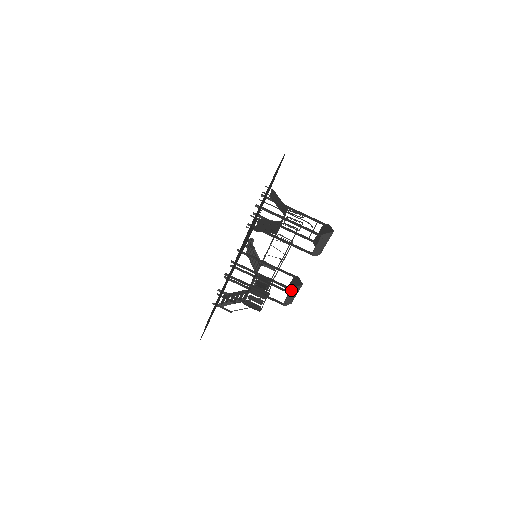
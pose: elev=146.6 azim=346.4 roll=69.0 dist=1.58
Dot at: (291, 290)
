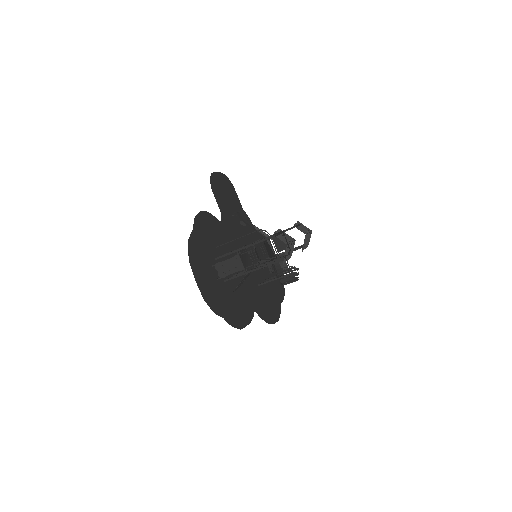
Dot at: (303, 249)
